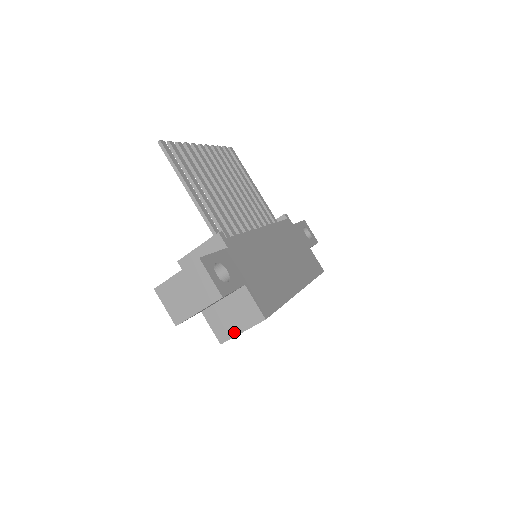
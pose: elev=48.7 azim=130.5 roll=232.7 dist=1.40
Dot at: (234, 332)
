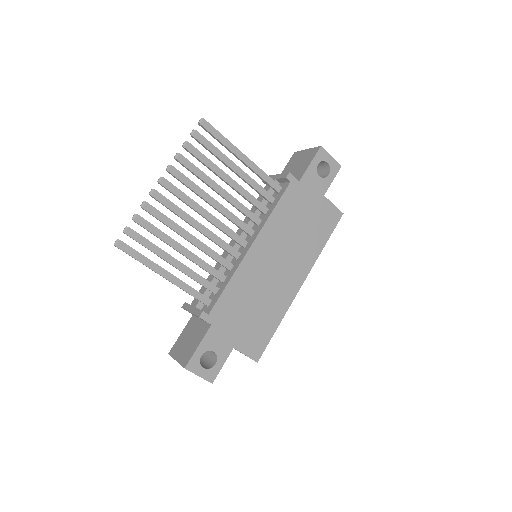
Dot at: occluded
